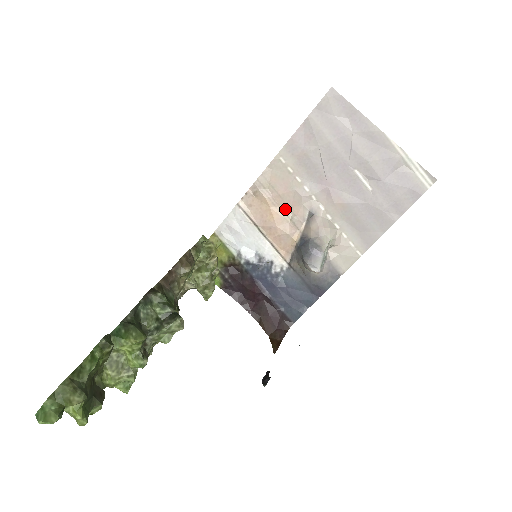
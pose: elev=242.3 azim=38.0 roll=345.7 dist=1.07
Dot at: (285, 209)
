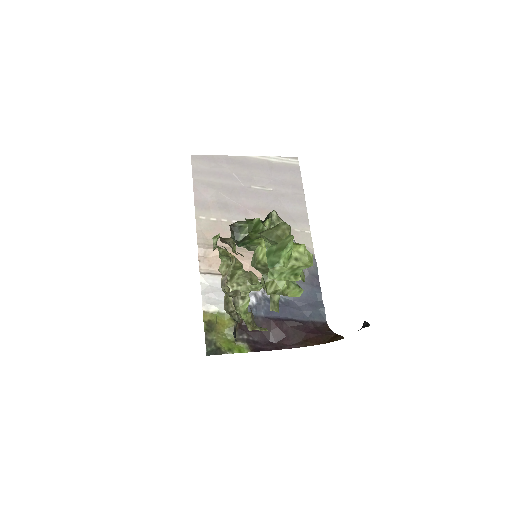
Dot at: occluded
